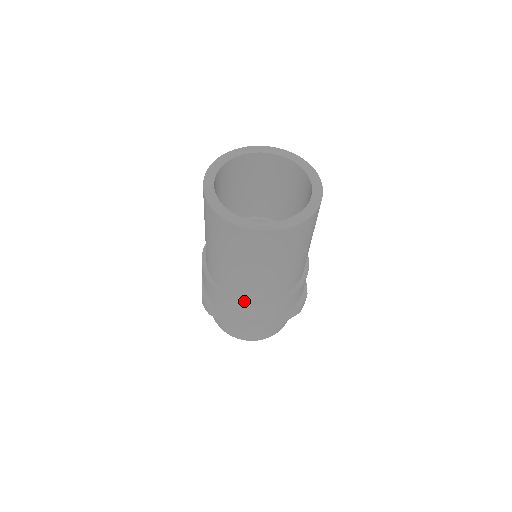
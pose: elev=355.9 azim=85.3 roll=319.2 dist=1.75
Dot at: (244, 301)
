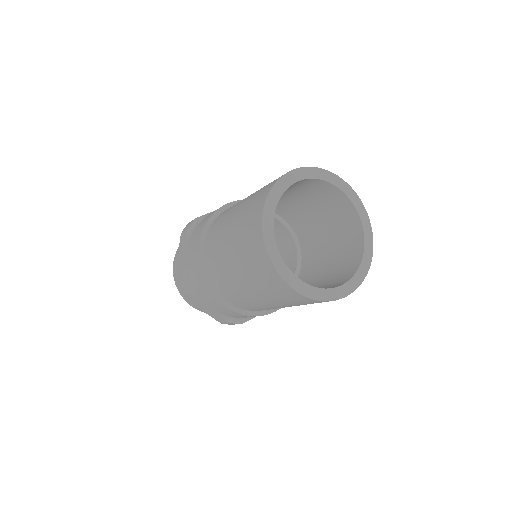
Dot at: occluded
